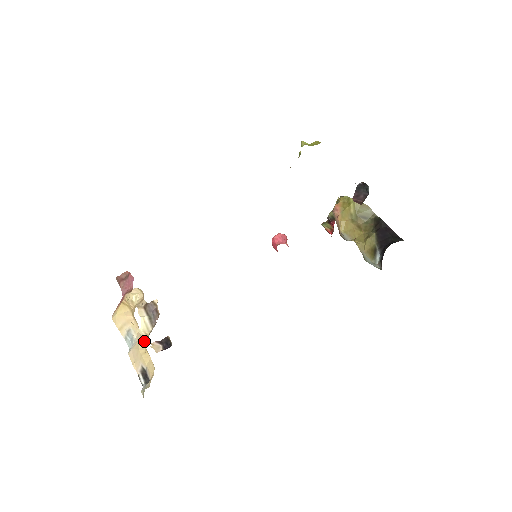
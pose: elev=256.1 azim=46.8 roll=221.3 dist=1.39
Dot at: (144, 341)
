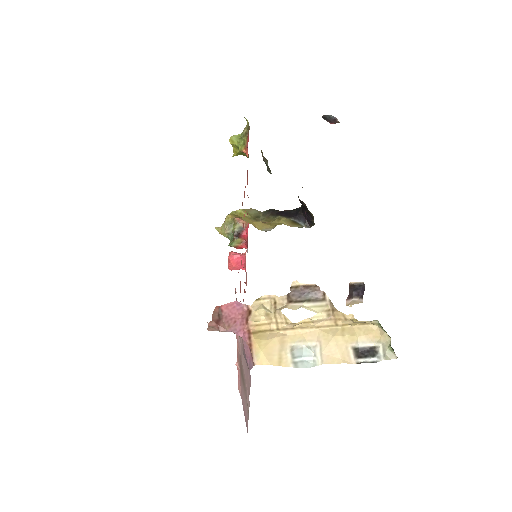
Dot at: (328, 324)
